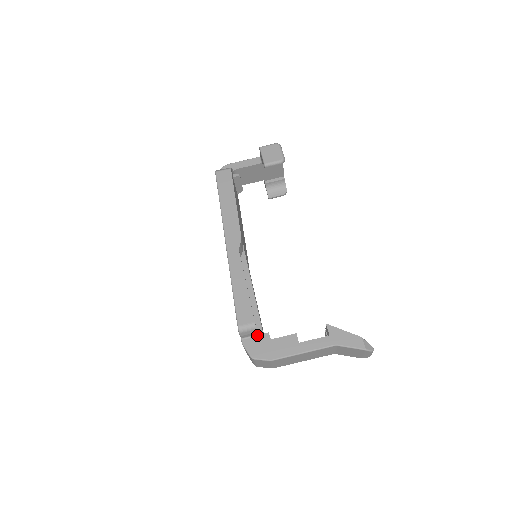
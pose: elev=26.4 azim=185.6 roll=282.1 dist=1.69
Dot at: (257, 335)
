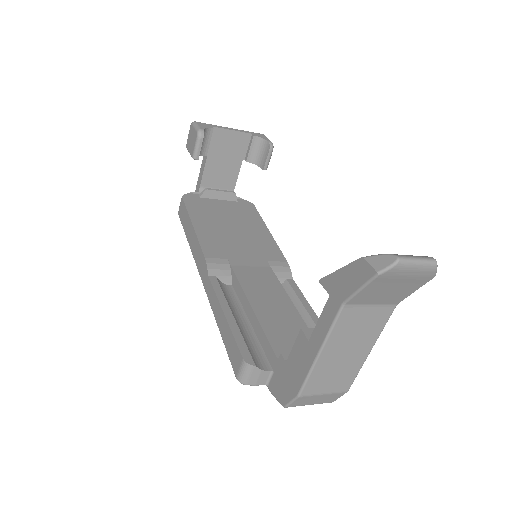
Dot at: (274, 368)
